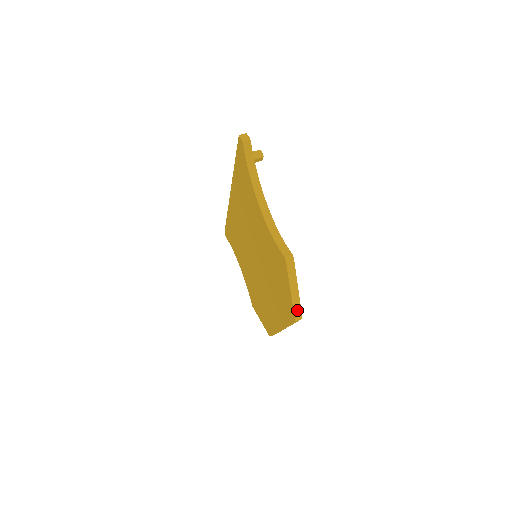
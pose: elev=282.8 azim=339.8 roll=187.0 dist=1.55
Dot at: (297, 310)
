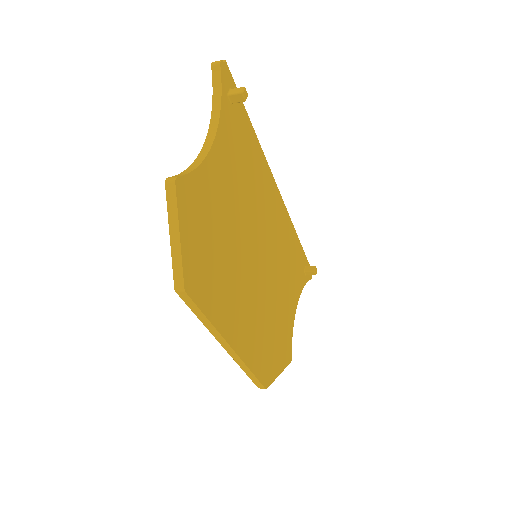
Dot at: (178, 272)
